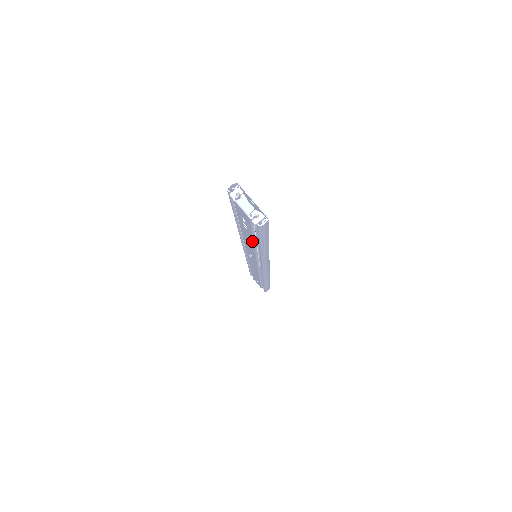
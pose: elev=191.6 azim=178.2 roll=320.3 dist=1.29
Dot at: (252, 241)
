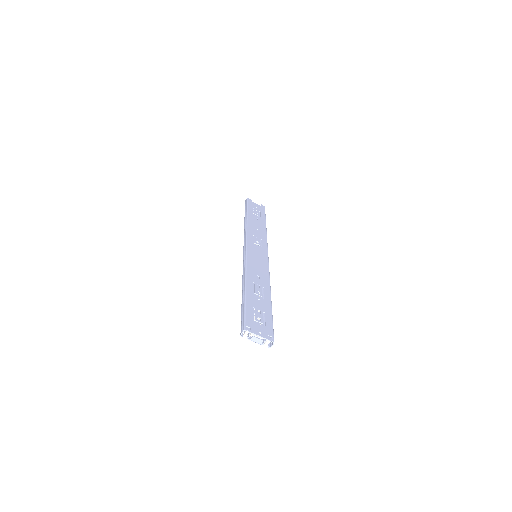
Dot at: occluded
